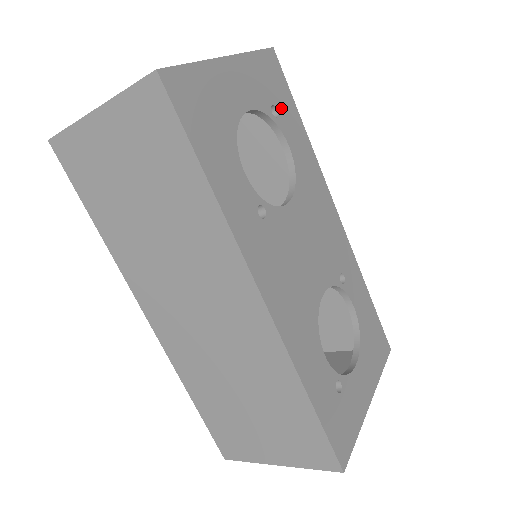
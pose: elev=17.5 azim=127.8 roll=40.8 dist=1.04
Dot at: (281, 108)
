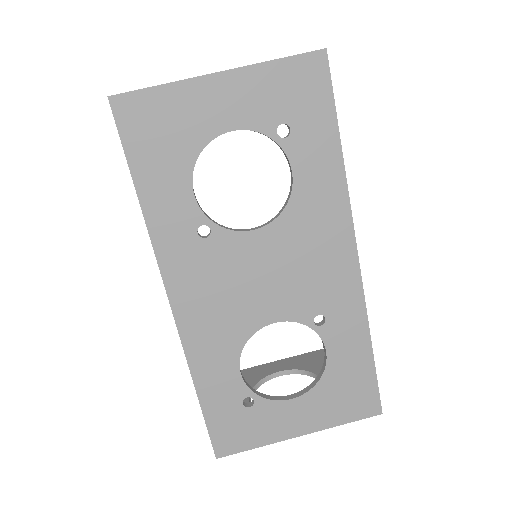
Dot at: (301, 126)
